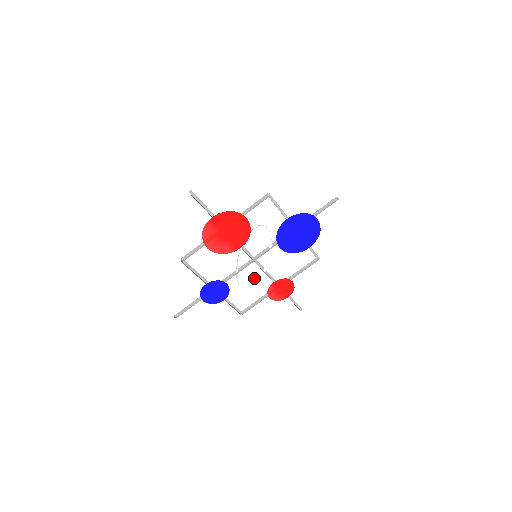
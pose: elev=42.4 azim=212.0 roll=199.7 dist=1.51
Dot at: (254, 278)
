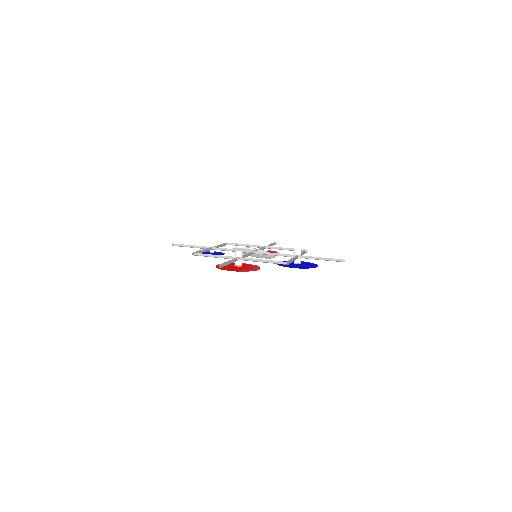
Dot at: occluded
